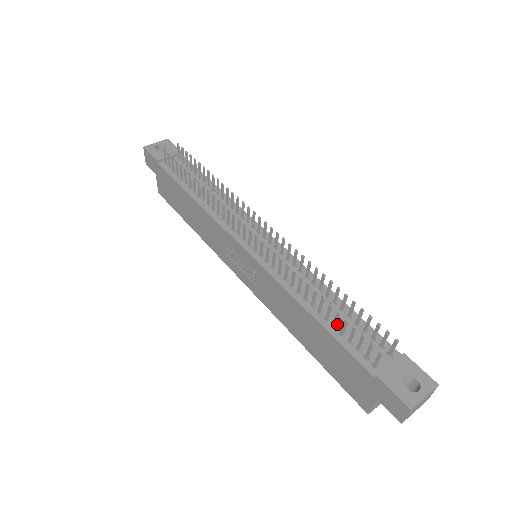
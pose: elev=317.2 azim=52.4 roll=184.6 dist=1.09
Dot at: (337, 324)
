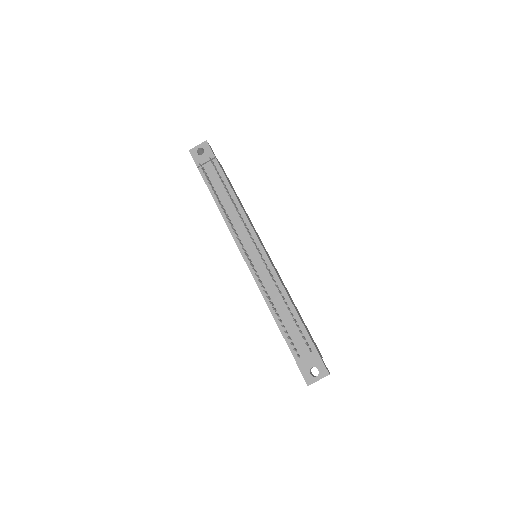
Dot at: (286, 325)
